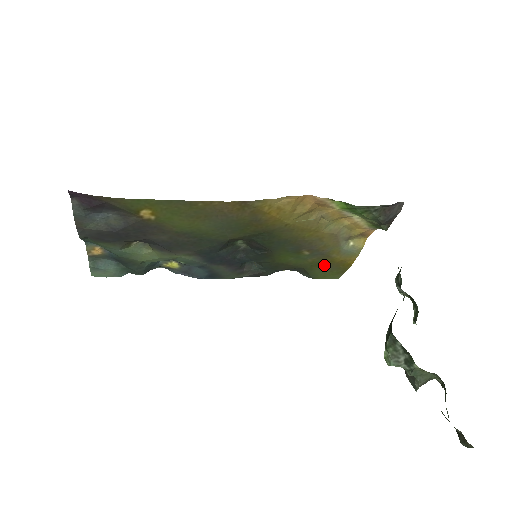
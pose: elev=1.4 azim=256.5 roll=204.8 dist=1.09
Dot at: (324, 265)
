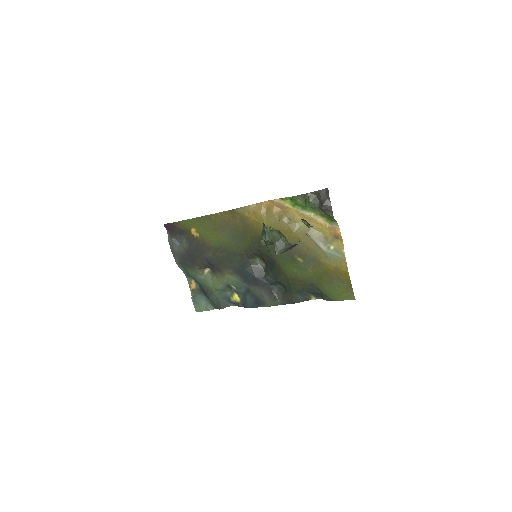
Dot at: (326, 277)
